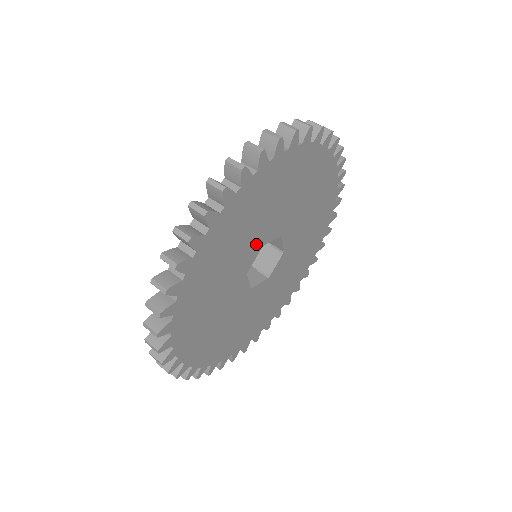
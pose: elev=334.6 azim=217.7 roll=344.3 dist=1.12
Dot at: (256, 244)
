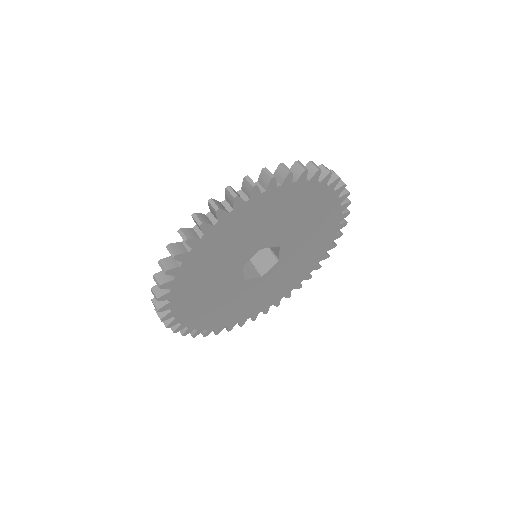
Dot at: (255, 245)
